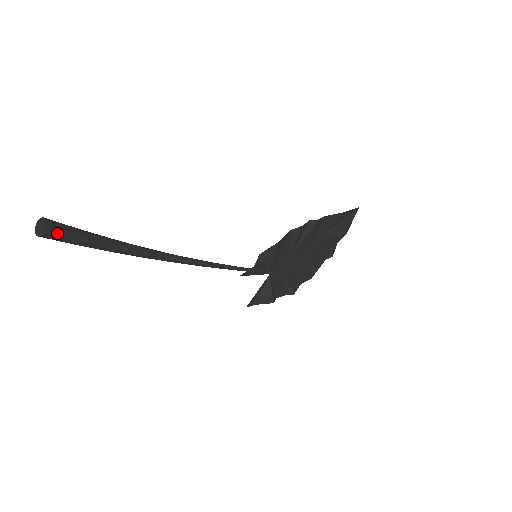
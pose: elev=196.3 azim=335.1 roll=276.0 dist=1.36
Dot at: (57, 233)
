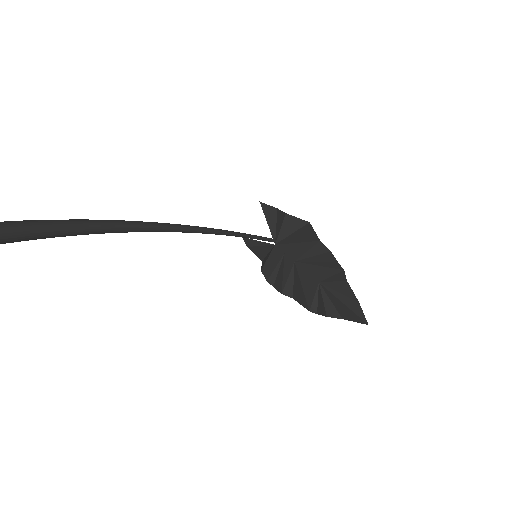
Dot at: (11, 242)
